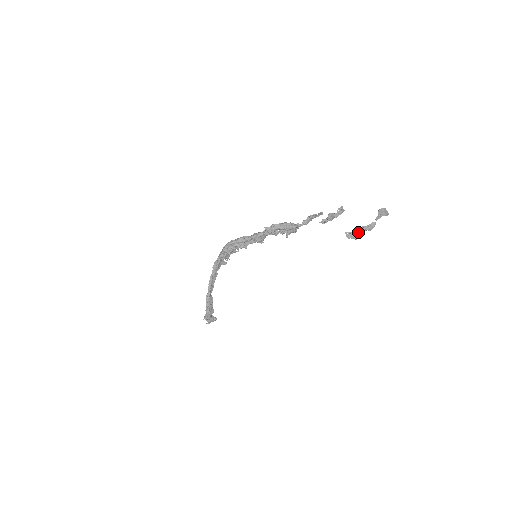
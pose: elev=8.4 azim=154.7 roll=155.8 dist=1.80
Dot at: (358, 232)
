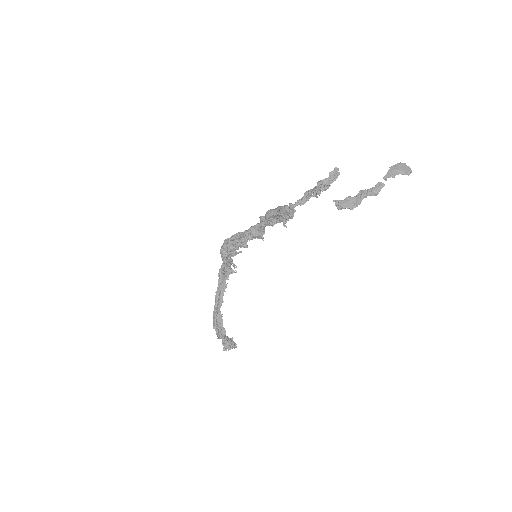
Dot at: (354, 199)
